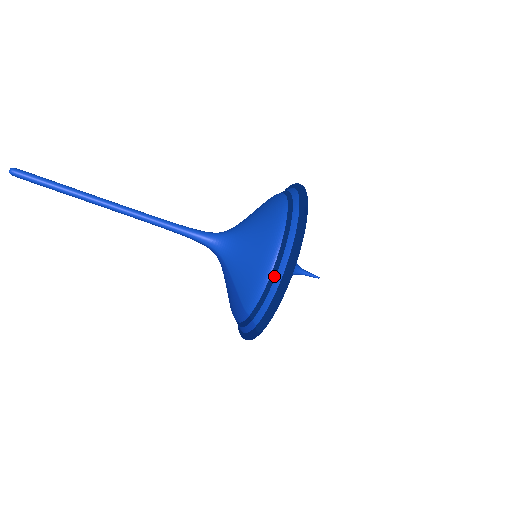
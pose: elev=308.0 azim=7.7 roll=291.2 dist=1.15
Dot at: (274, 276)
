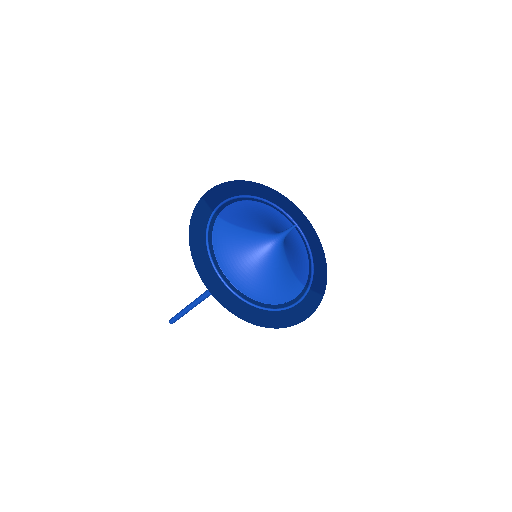
Dot at: occluded
